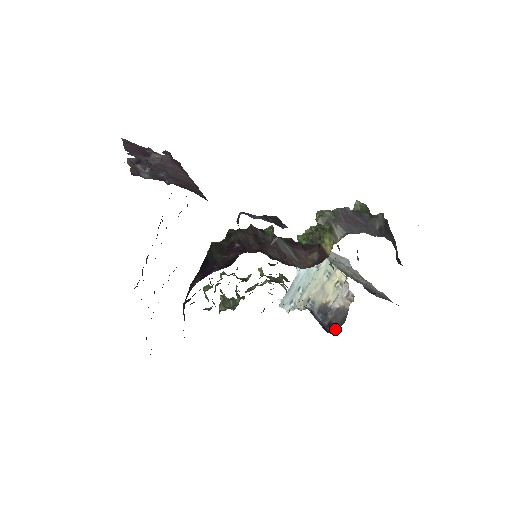
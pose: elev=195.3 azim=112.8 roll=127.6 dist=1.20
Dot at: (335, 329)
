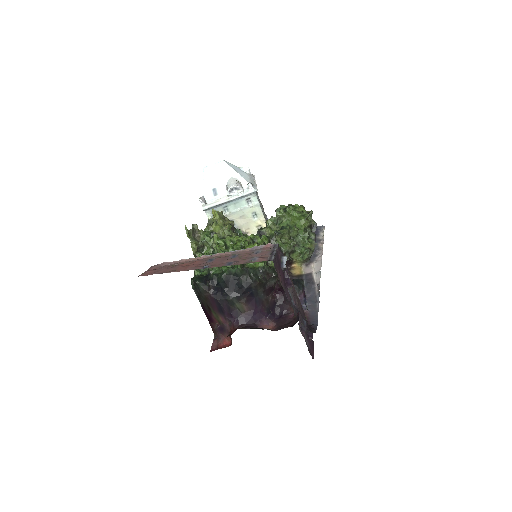
Dot at: occluded
